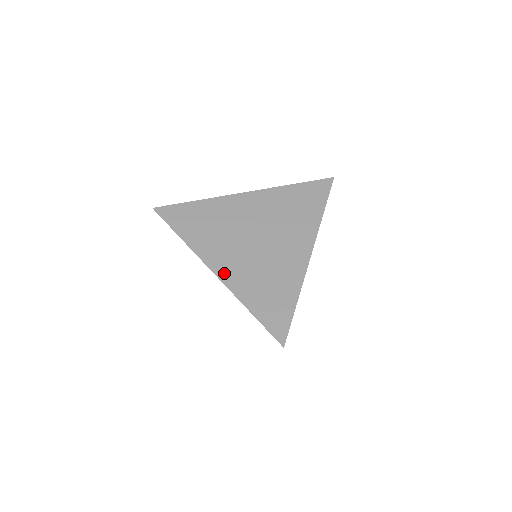
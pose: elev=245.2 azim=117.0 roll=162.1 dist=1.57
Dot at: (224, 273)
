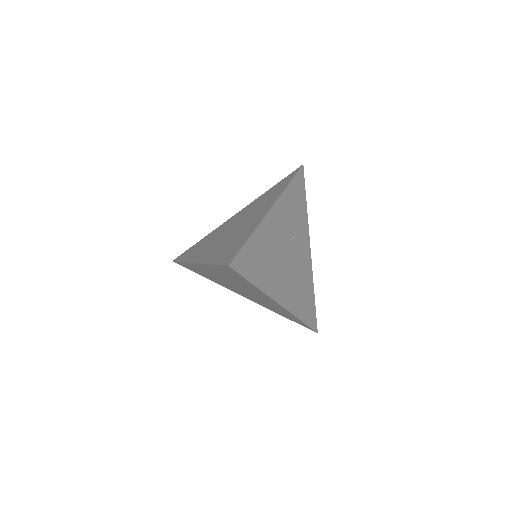
Dot at: (248, 298)
